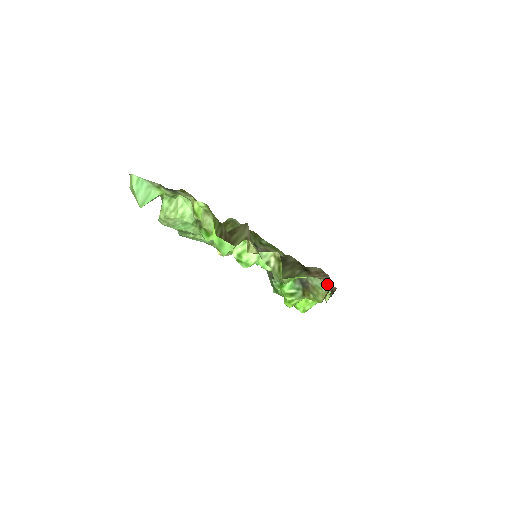
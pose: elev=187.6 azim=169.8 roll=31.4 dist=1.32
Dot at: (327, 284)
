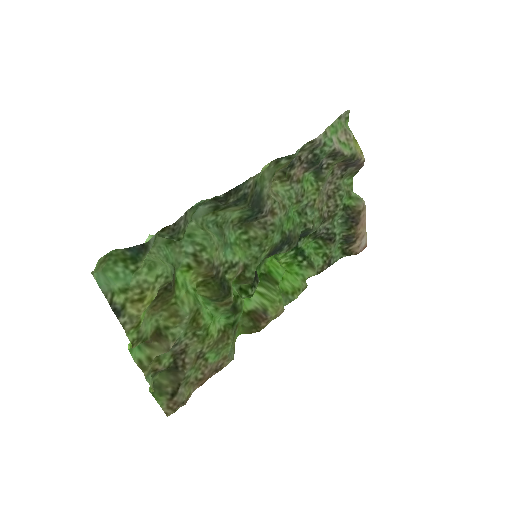
Dot at: occluded
